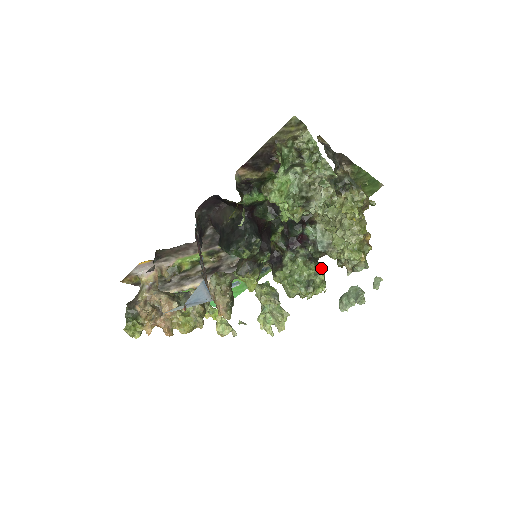
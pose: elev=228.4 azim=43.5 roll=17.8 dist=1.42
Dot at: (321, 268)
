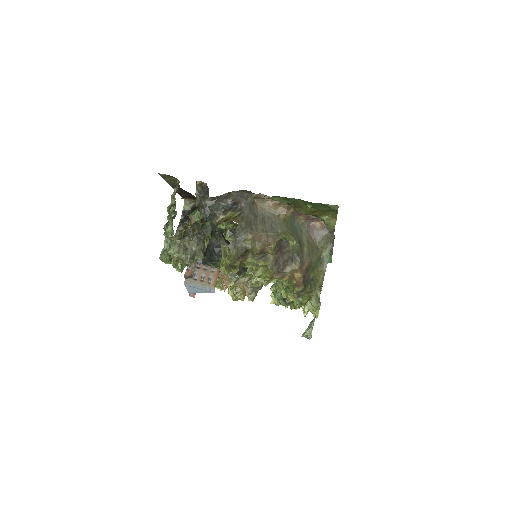
Dot at: occluded
